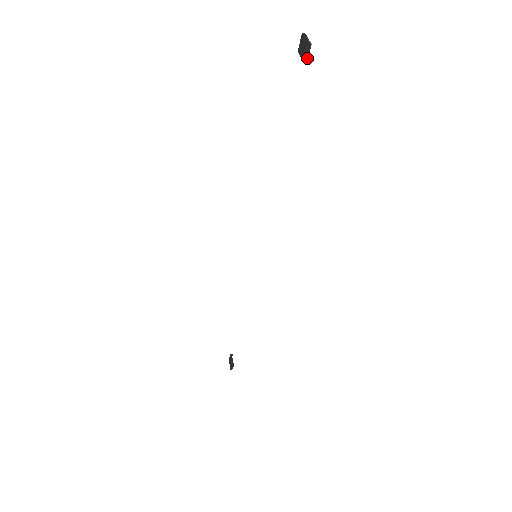
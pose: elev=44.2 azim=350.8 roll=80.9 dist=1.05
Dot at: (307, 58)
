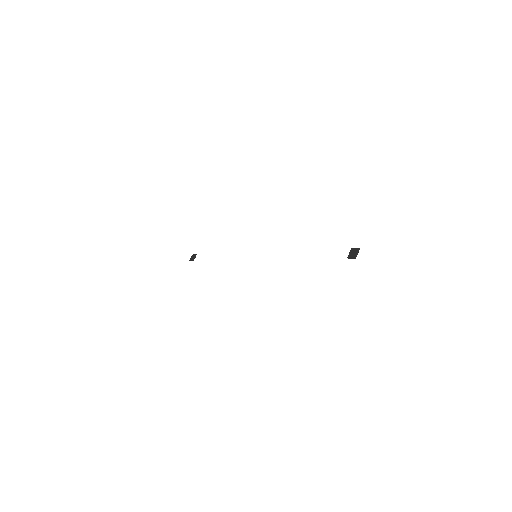
Dot at: occluded
